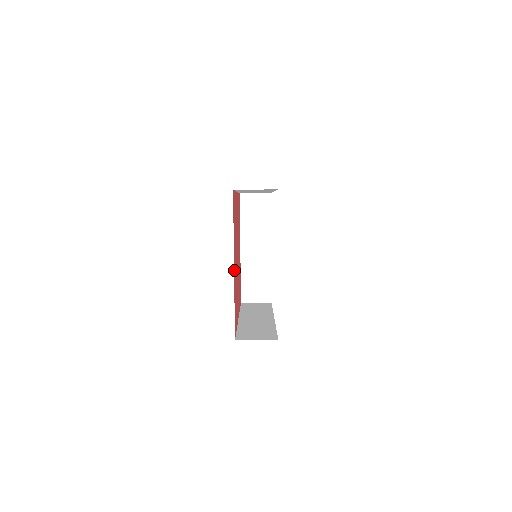
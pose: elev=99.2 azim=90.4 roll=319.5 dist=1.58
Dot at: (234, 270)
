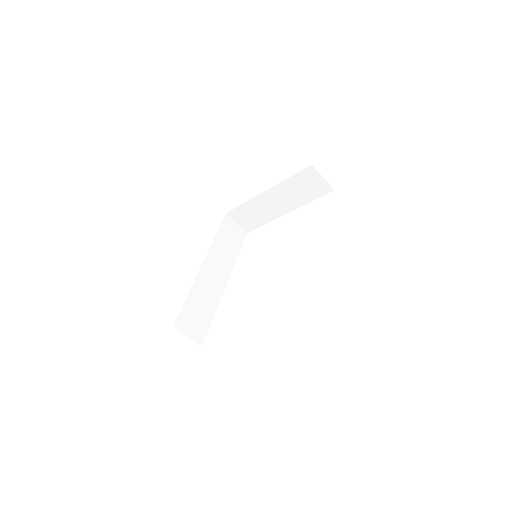
Dot at: occluded
